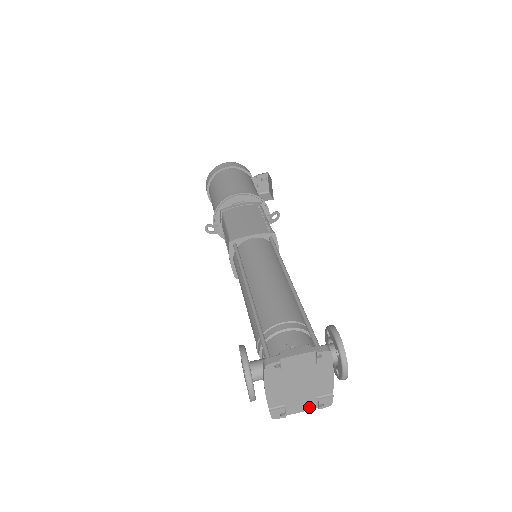
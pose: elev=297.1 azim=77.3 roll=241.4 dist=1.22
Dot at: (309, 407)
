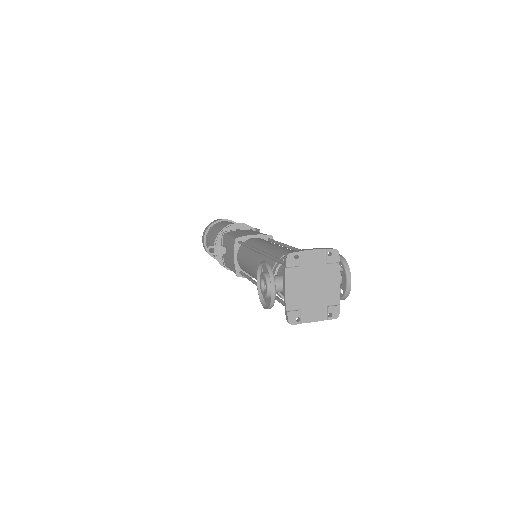
Dot at: (320, 317)
